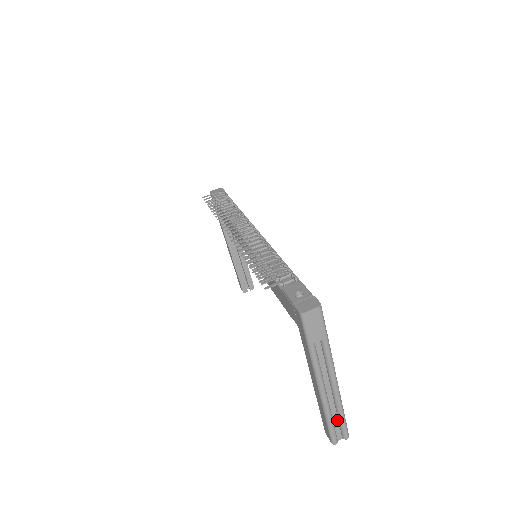
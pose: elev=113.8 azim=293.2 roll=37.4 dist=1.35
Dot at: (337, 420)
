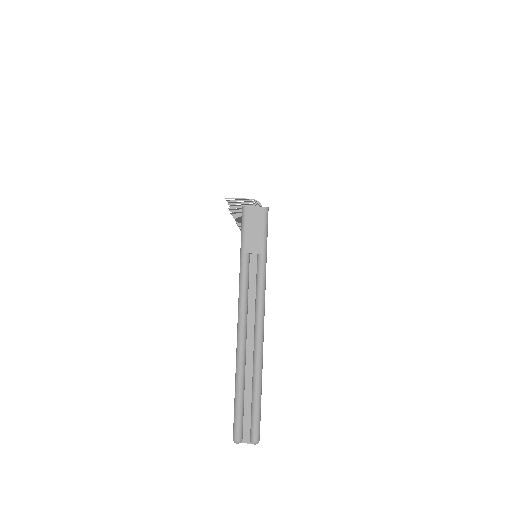
Dot at: (250, 402)
